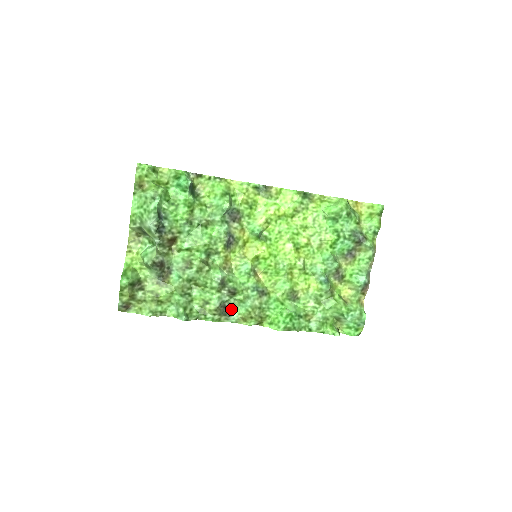
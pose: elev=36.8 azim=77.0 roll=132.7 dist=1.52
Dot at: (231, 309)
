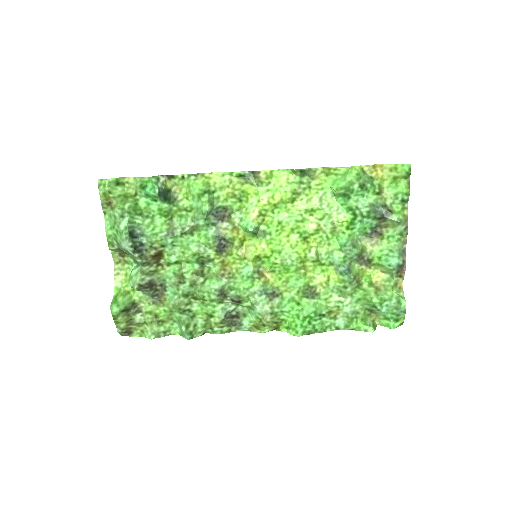
Dot at: (241, 317)
